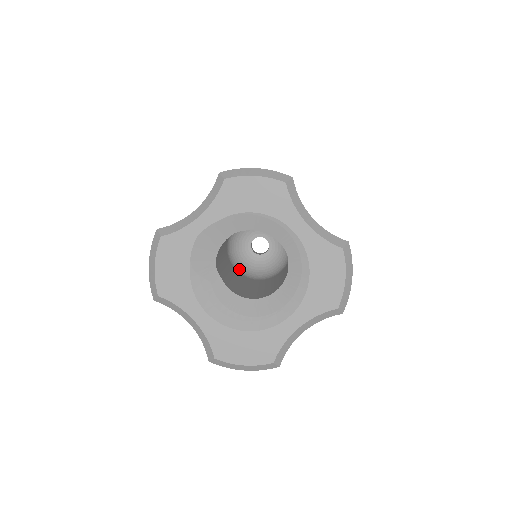
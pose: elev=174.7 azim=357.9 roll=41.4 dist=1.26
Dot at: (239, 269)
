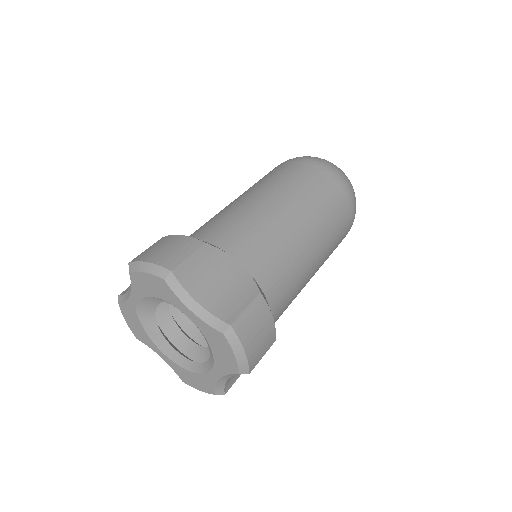
Dot at: occluded
